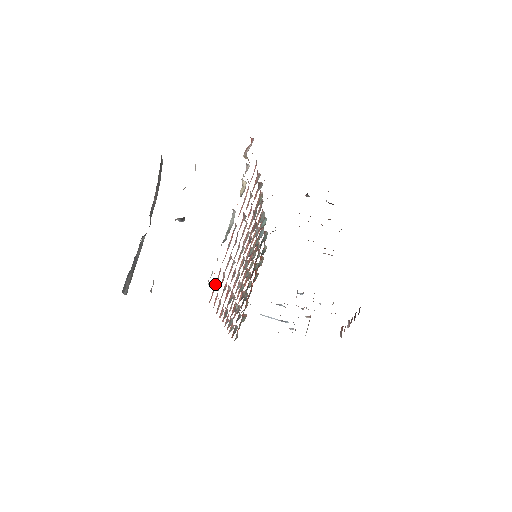
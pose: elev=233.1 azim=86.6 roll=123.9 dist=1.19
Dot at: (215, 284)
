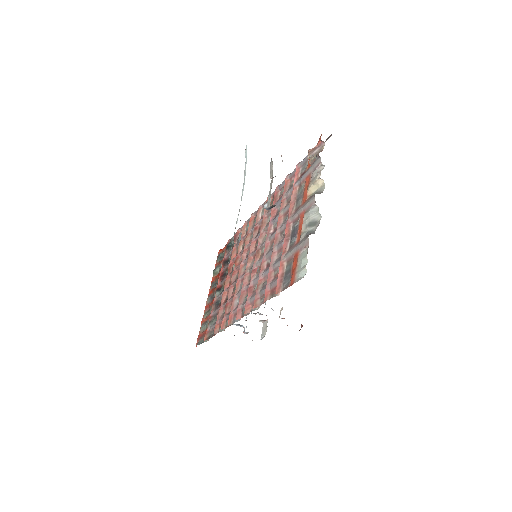
Dot at: (279, 276)
